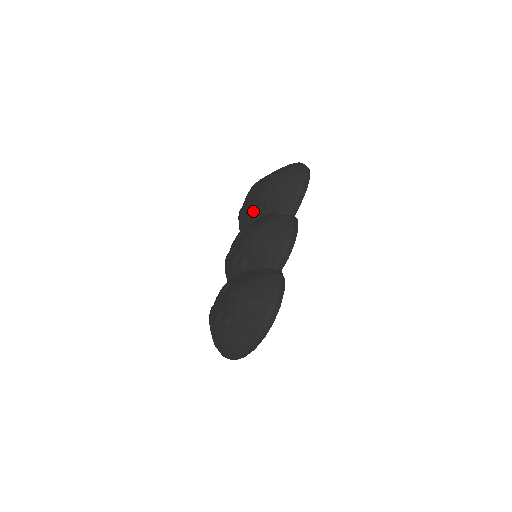
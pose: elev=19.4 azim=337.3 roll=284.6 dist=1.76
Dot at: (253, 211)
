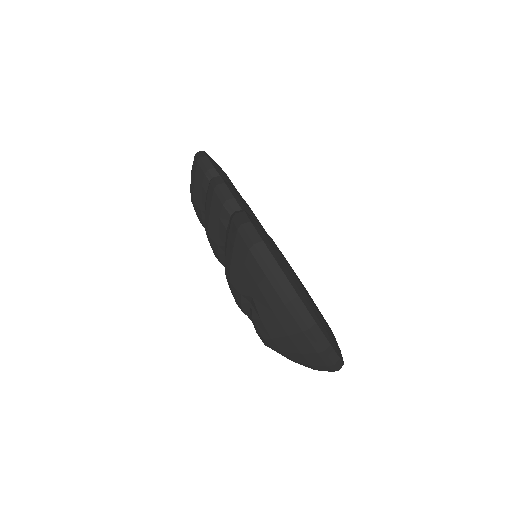
Dot at: occluded
